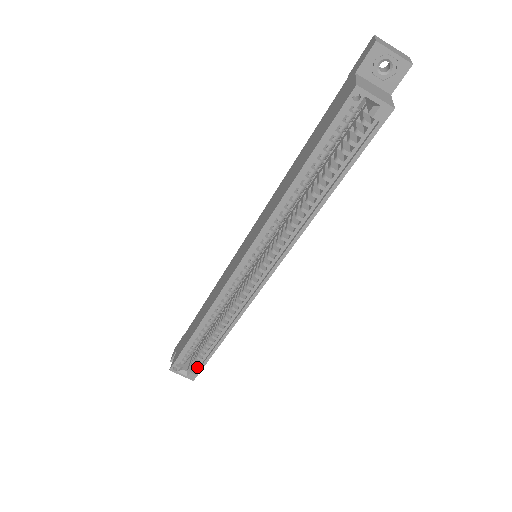
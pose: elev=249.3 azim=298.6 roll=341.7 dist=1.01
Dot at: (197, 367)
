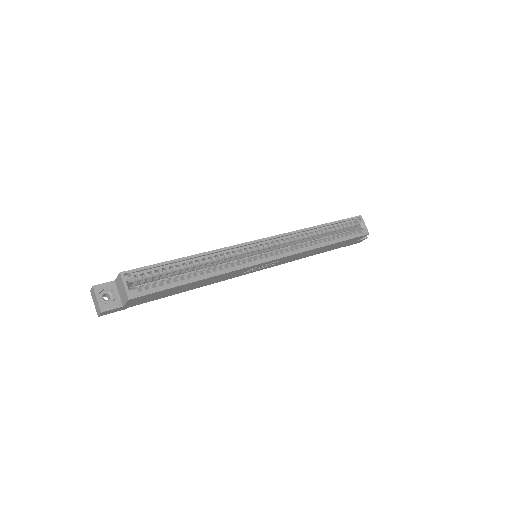
Dot at: (146, 291)
